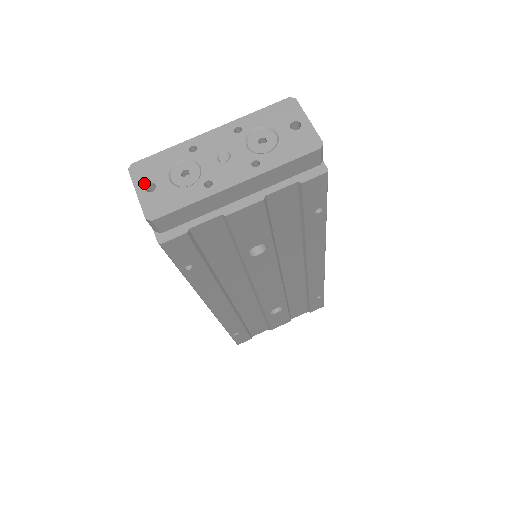
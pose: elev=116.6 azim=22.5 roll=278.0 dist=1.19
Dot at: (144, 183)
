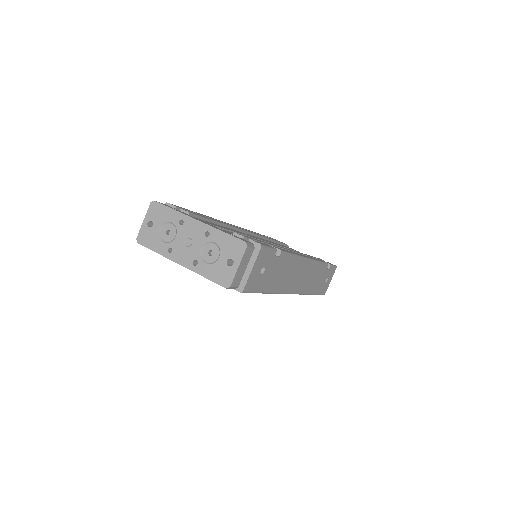
Dot at: (150, 218)
